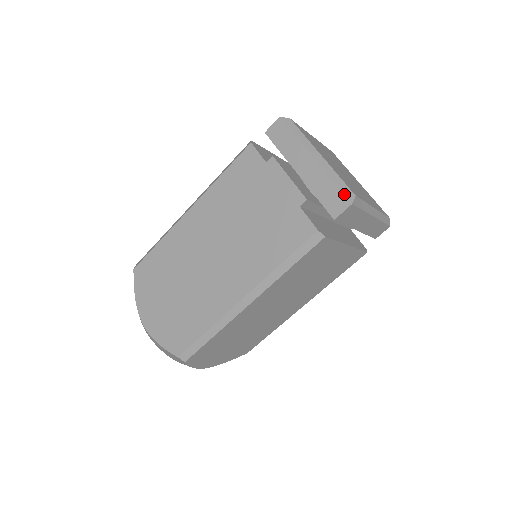
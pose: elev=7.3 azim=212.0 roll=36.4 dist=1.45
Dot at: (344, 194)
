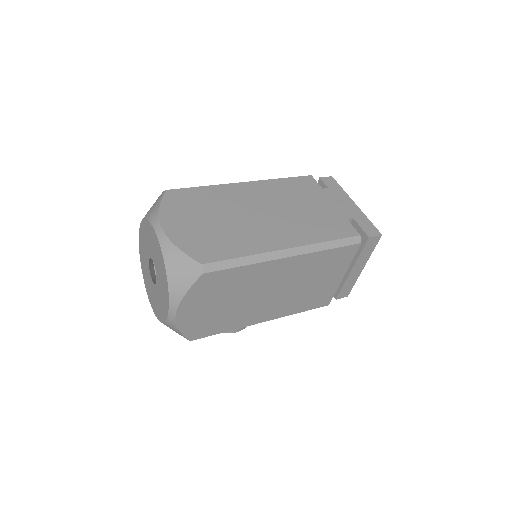
Dot at: occluded
